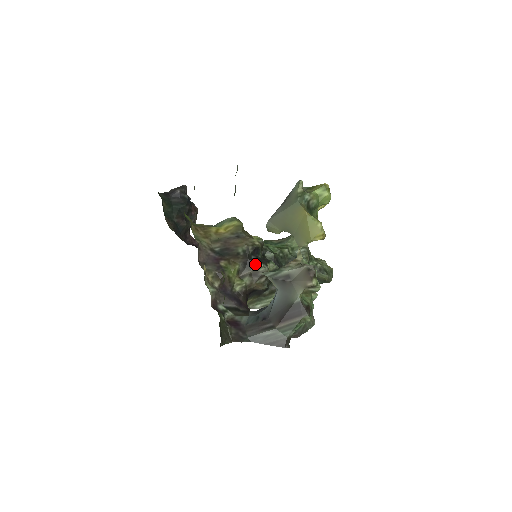
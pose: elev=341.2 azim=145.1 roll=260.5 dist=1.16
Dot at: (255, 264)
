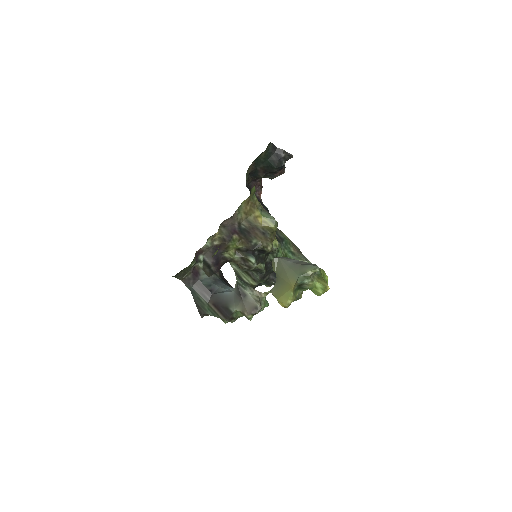
Dot at: (252, 257)
